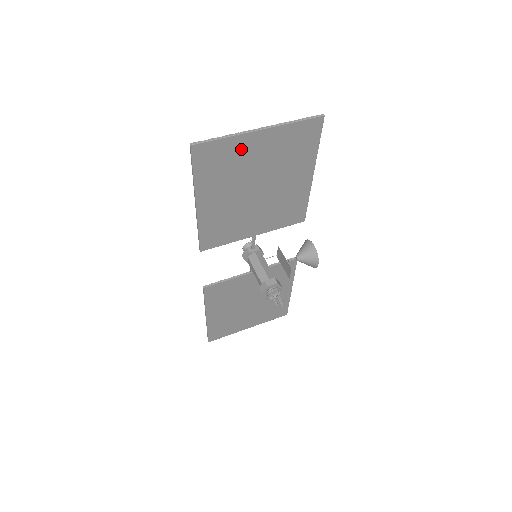
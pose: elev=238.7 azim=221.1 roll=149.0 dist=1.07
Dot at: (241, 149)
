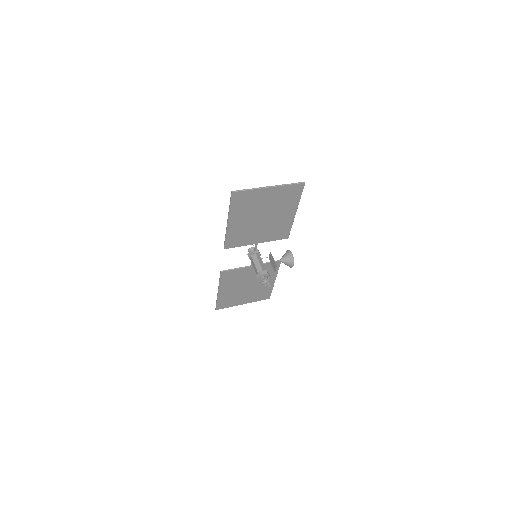
Dot at: (258, 196)
